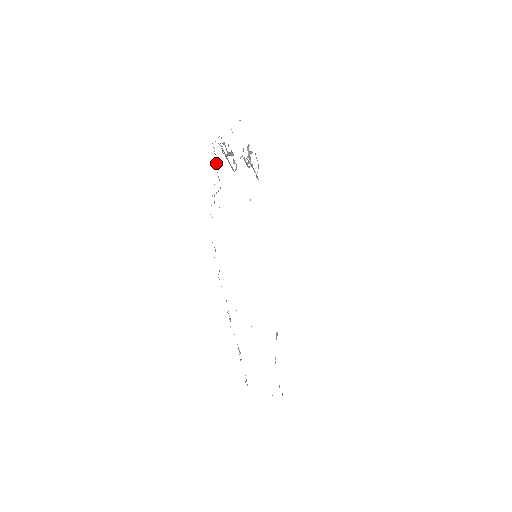
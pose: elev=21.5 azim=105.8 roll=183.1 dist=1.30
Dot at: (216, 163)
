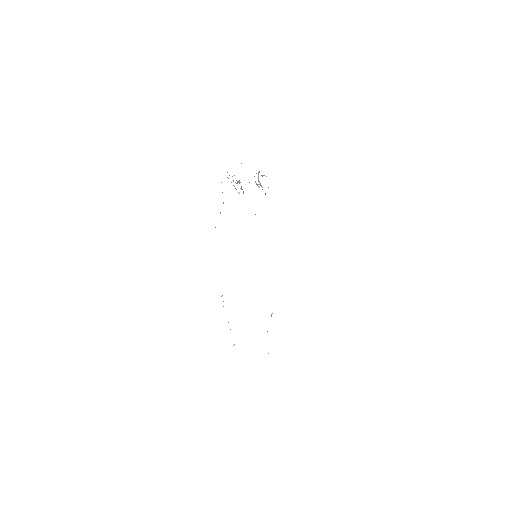
Dot at: occluded
